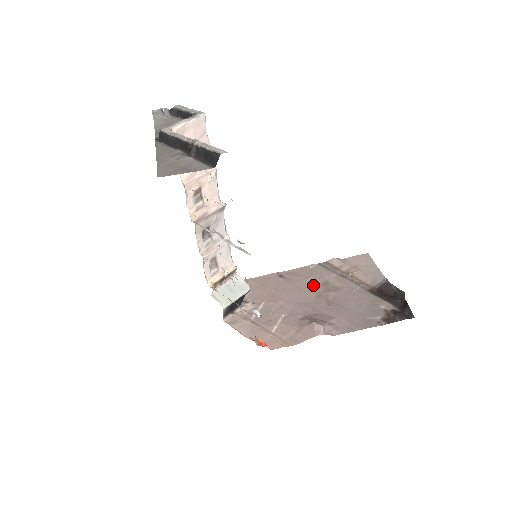
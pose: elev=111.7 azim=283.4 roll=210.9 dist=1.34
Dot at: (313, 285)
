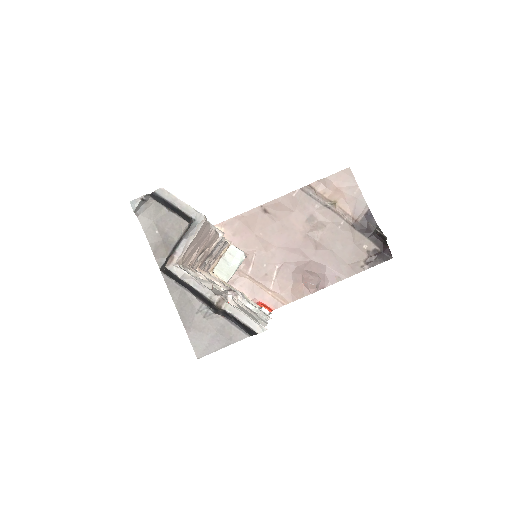
Dot at: (299, 222)
